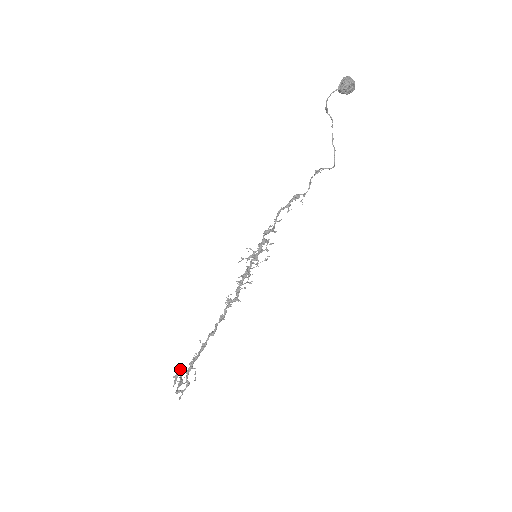
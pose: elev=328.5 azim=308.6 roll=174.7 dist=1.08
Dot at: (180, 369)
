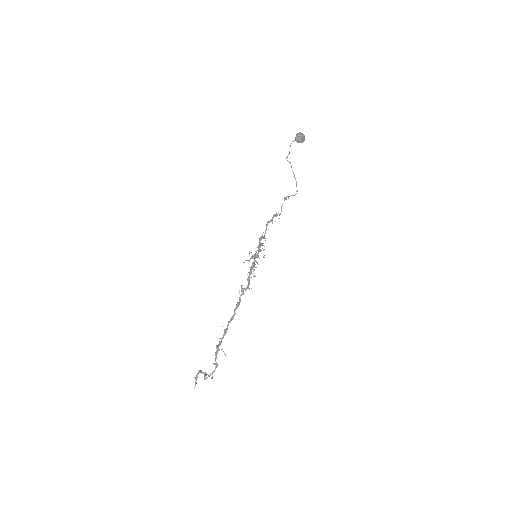
Dot at: (199, 370)
